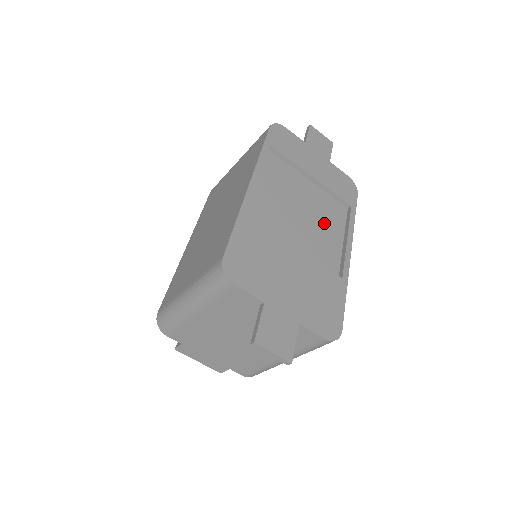
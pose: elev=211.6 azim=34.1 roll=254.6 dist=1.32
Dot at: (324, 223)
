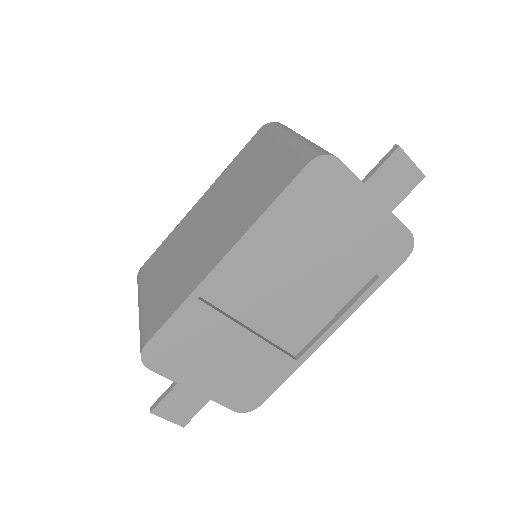
Dot at: (320, 295)
